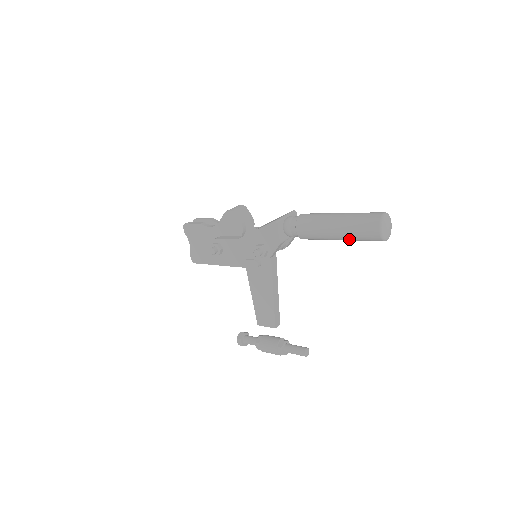
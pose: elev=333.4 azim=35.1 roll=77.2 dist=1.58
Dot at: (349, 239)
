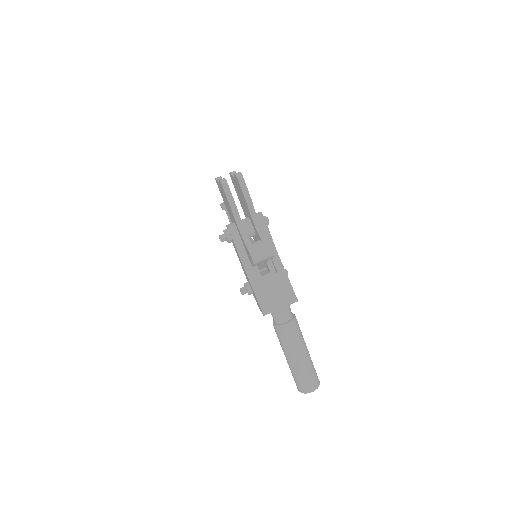
Dot at: occluded
